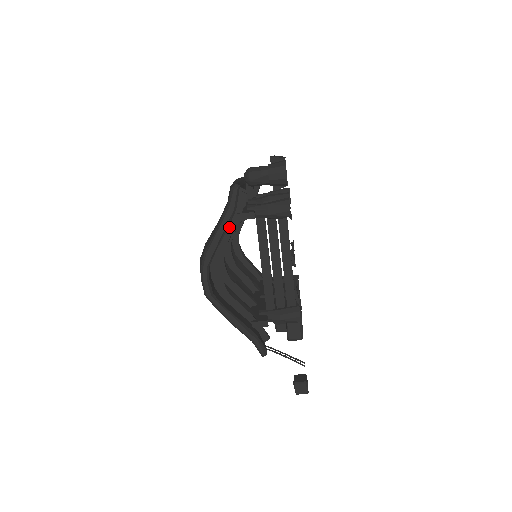
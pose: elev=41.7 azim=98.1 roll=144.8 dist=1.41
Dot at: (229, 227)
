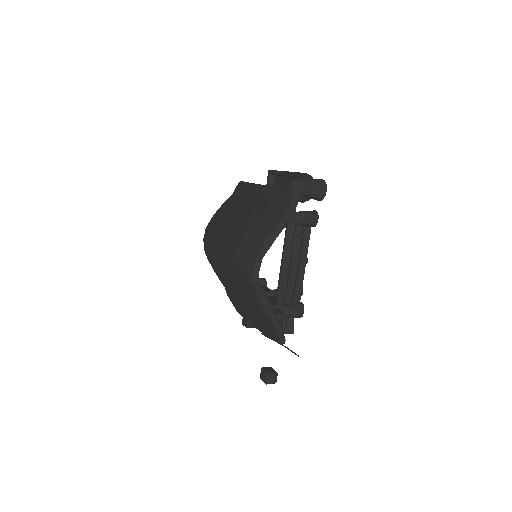
Dot at: occluded
